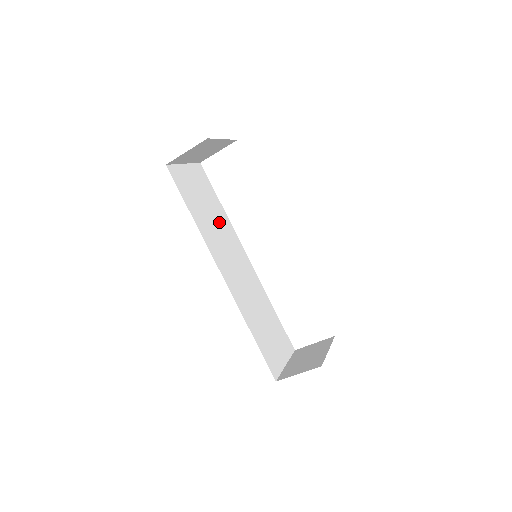
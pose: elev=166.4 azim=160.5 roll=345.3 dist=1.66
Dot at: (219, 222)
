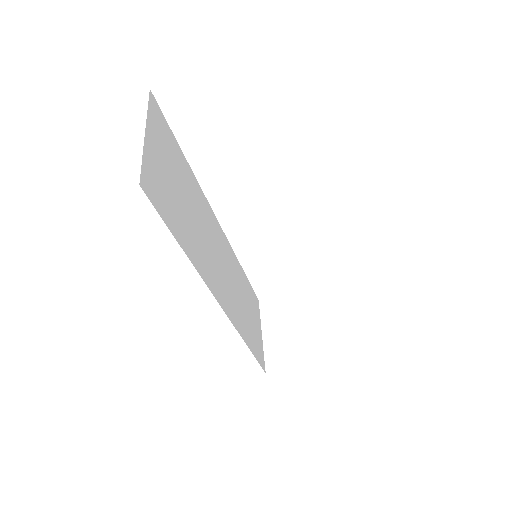
Dot at: (196, 206)
